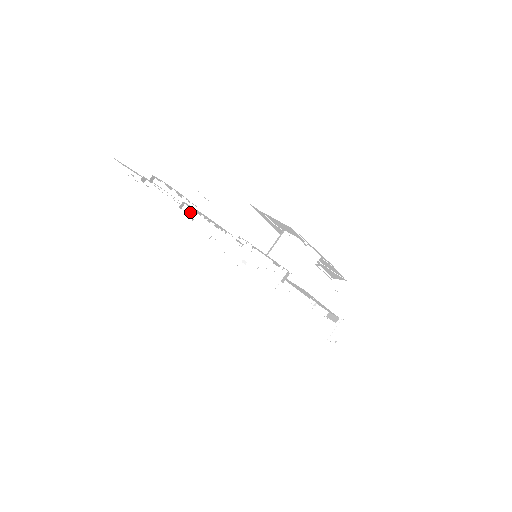
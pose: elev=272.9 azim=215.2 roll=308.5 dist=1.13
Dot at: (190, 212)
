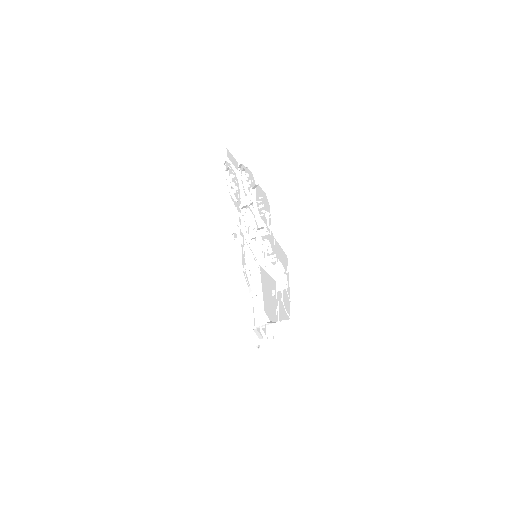
Dot at: (254, 195)
